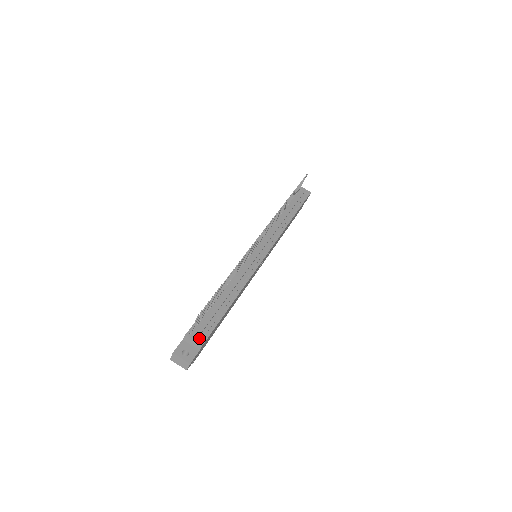
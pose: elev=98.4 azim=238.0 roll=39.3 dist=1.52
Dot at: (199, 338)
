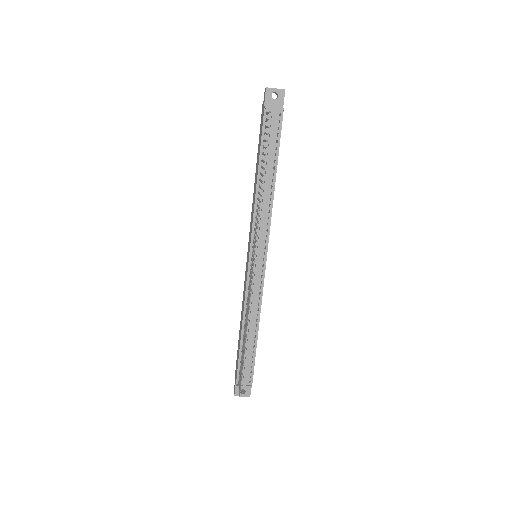
Dot at: (247, 382)
